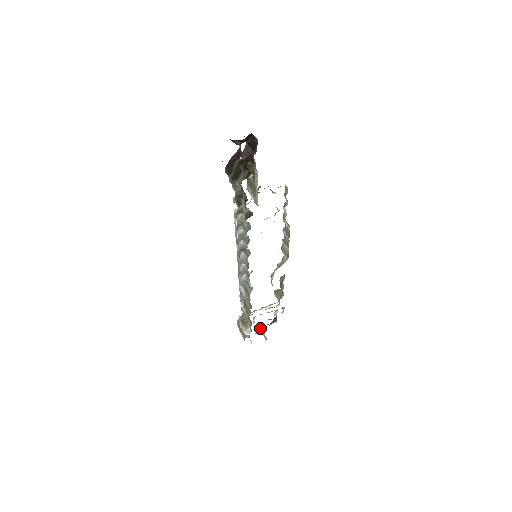
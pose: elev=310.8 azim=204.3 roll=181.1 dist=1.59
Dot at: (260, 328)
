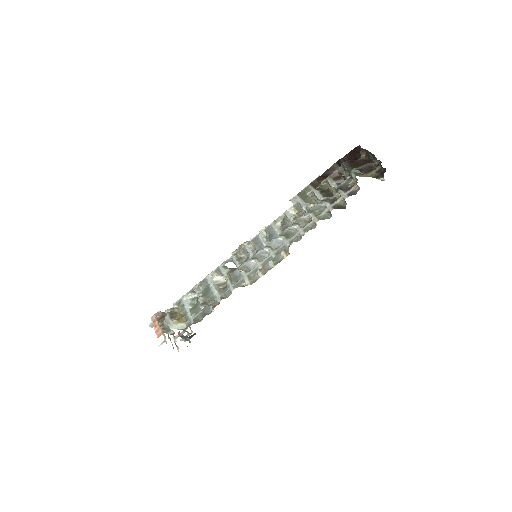
Dot at: (174, 336)
